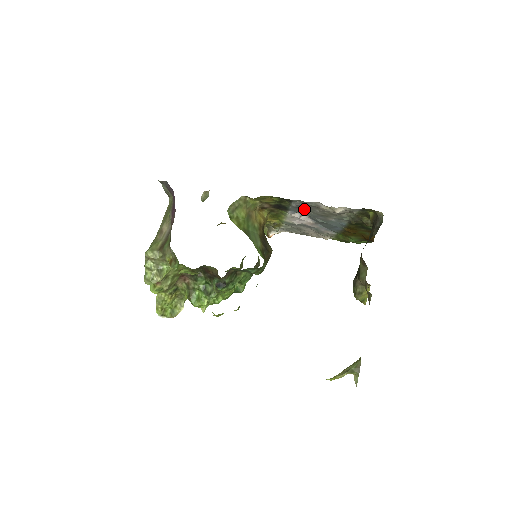
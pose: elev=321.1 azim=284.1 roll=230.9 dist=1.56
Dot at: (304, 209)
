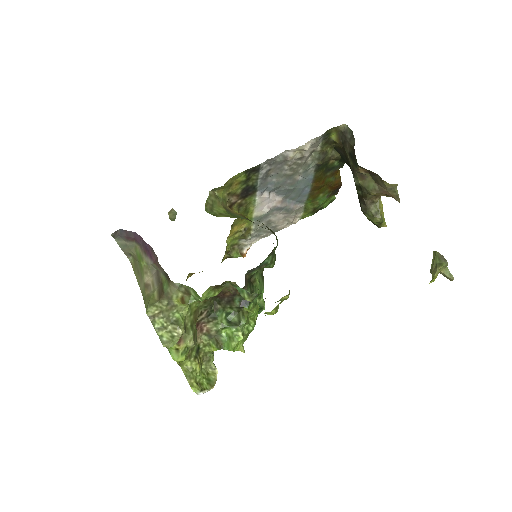
Dot at: (271, 177)
